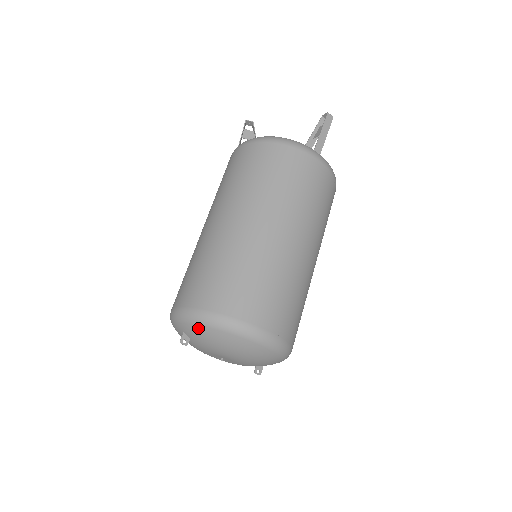
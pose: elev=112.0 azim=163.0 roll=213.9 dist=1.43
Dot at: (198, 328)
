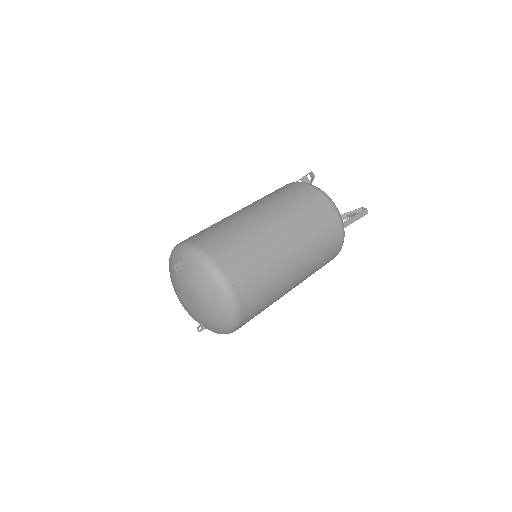
Dot at: (196, 265)
